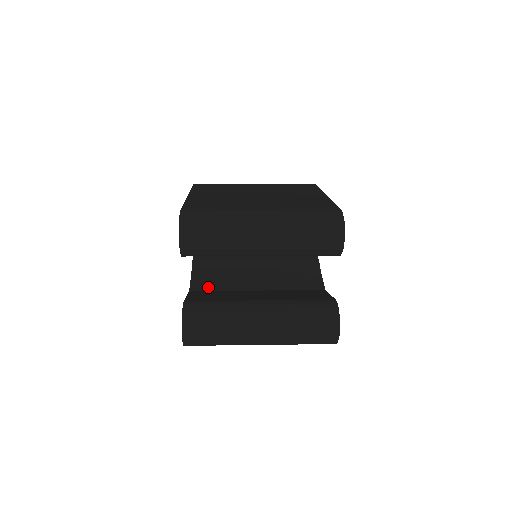
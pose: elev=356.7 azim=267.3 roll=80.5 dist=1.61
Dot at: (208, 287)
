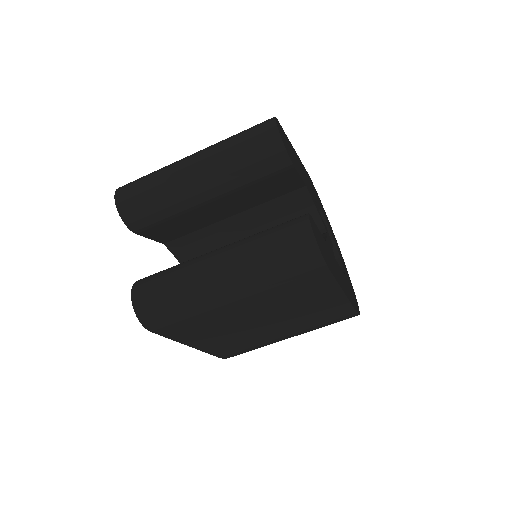
Dot at: occluded
